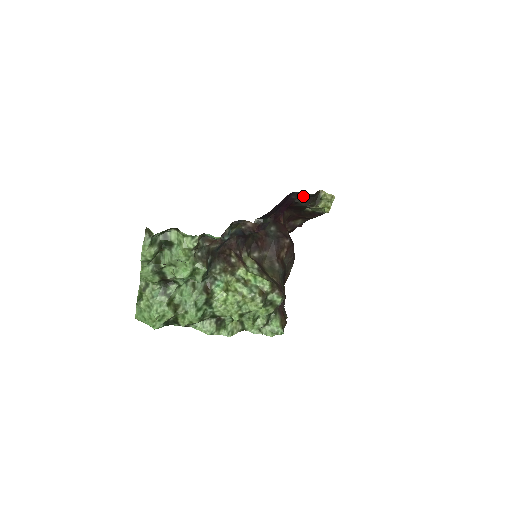
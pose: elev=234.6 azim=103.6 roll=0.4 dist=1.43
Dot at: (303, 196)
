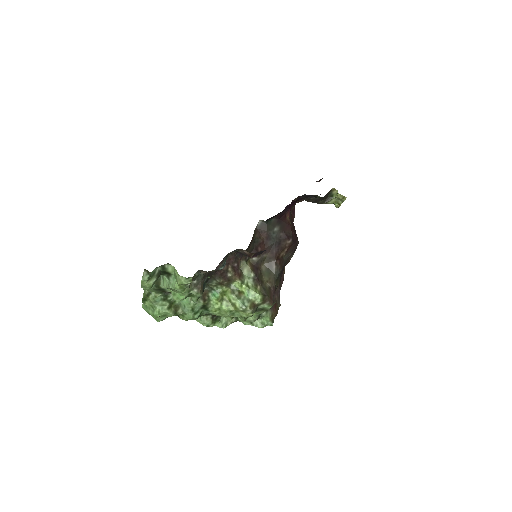
Dot at: (312, 197)
